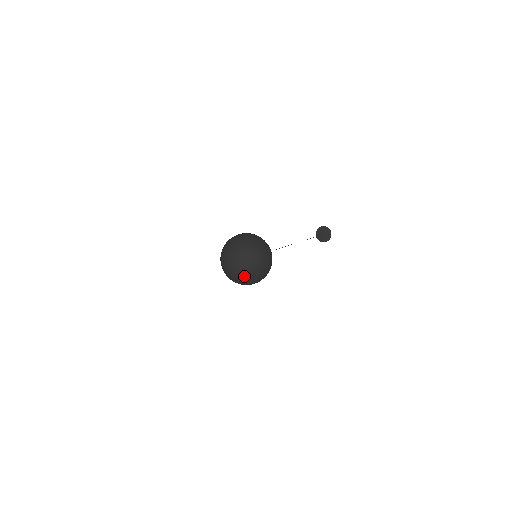
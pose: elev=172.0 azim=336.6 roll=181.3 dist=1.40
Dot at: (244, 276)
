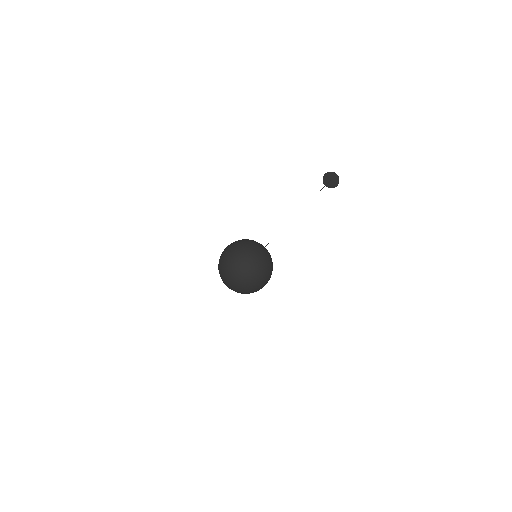
Dot at: (242, 290)
